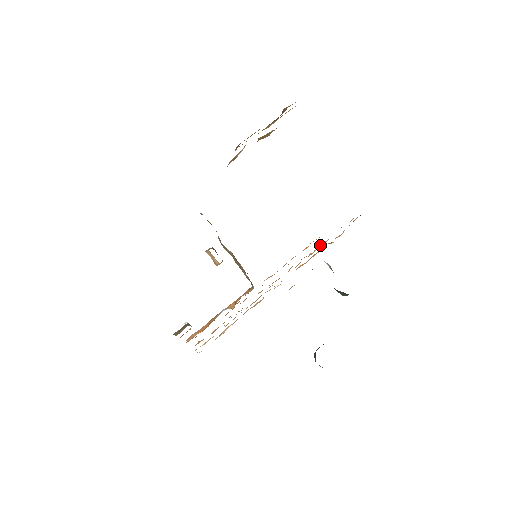
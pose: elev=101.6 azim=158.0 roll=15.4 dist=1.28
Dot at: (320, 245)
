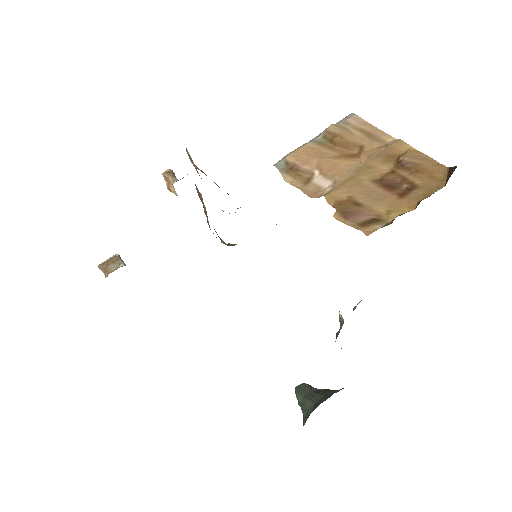
Dot at: occluded
